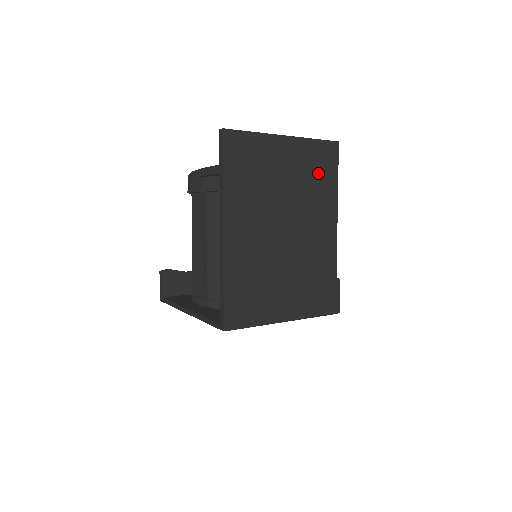
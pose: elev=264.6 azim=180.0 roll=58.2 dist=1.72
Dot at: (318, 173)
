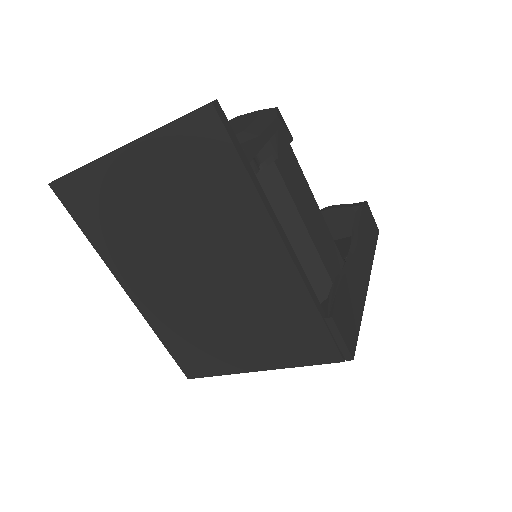
Dot at: (203, 177)
